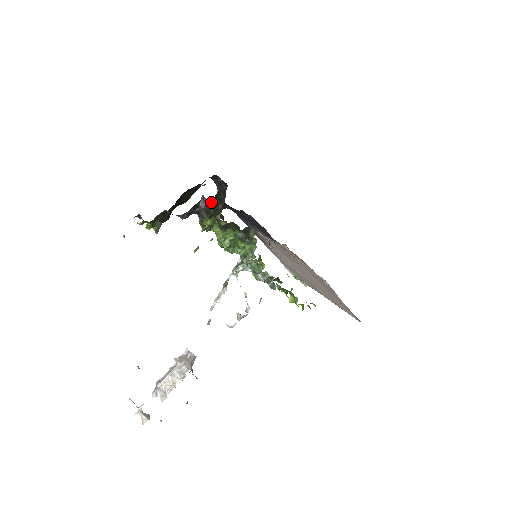
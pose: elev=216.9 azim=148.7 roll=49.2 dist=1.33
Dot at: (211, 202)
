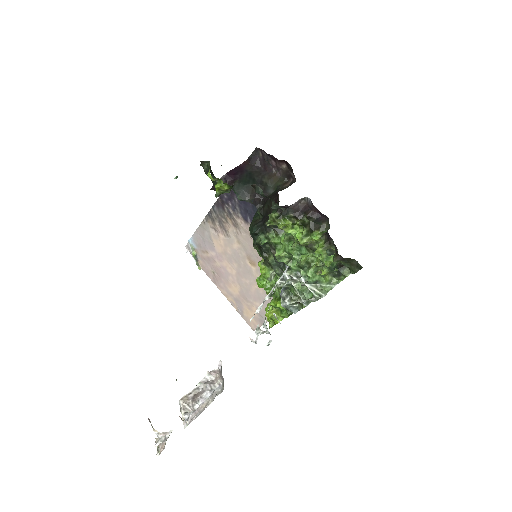
Dot at: (320, 214)
